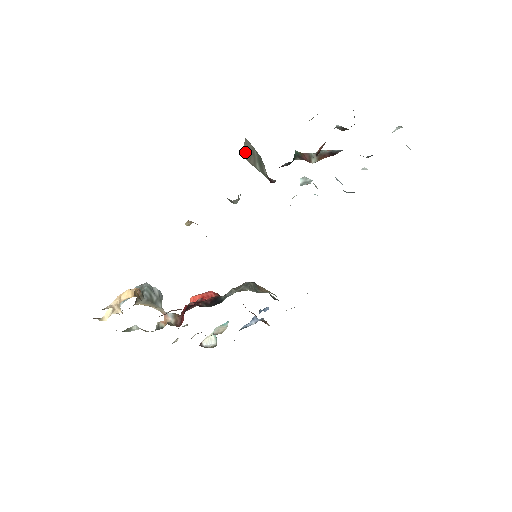
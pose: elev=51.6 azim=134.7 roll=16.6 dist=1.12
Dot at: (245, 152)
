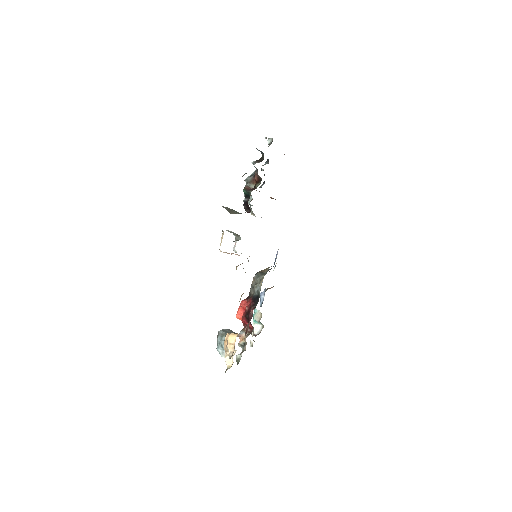
Dot at: (229, 212)
